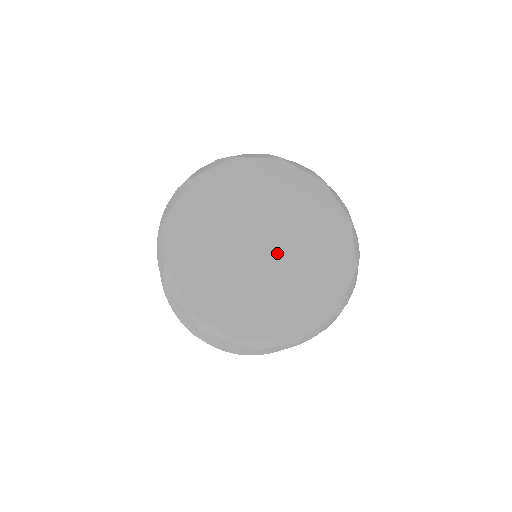
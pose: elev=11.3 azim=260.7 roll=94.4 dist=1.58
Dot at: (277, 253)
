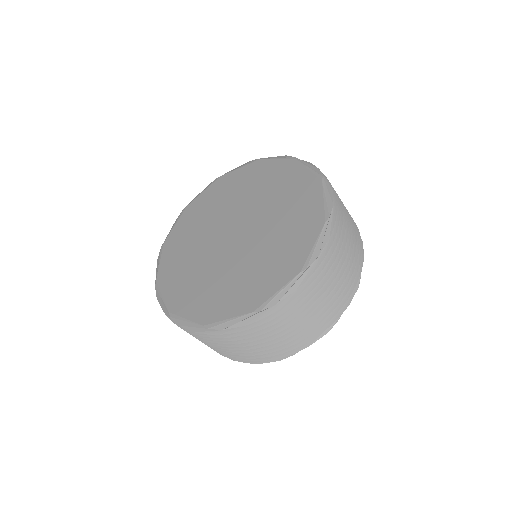
Dot at: (241, 242)
